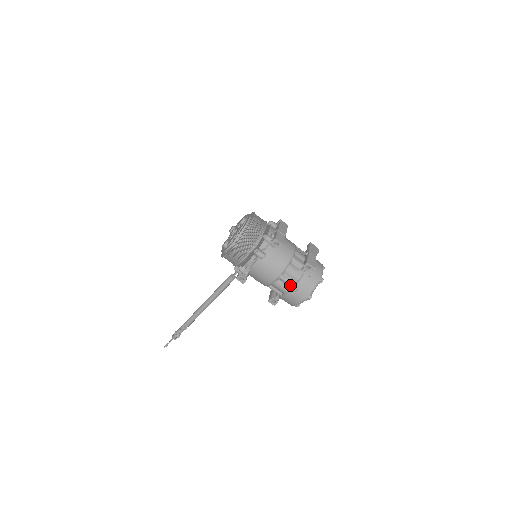
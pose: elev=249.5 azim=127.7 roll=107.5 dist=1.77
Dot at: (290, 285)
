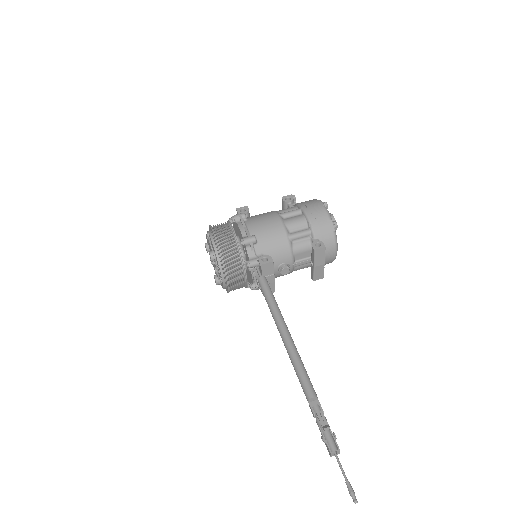
Dot at: (296, 211)
